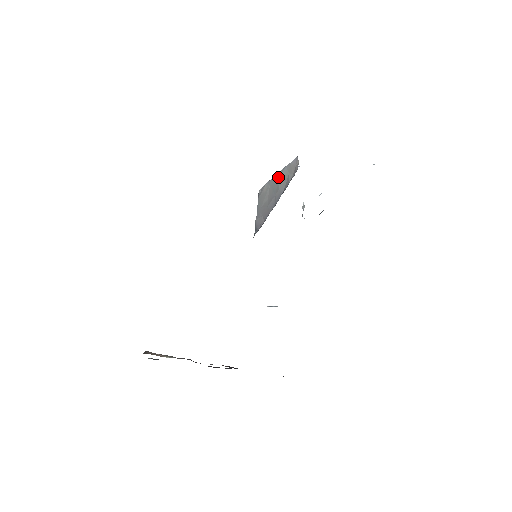
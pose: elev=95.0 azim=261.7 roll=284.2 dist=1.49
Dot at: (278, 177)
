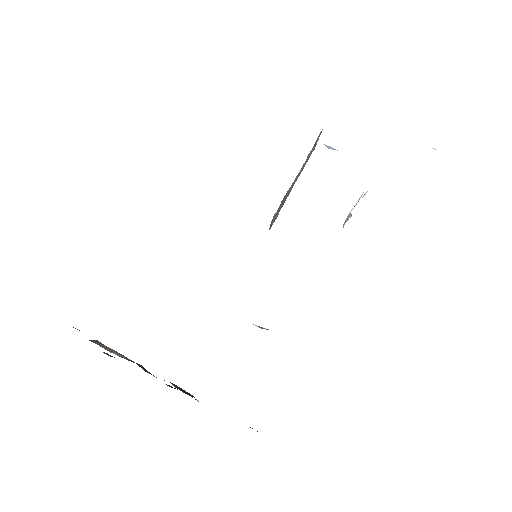
Dot at: occluded
